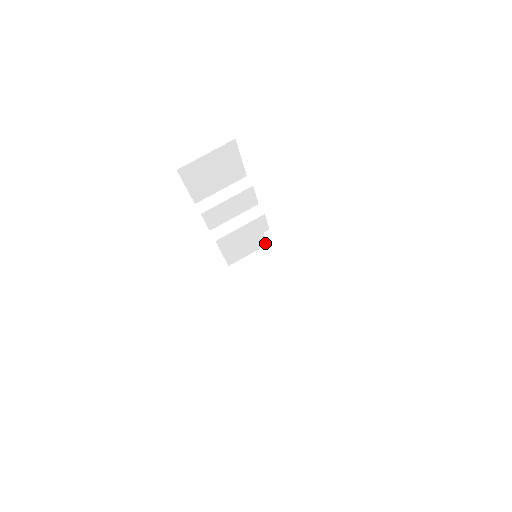
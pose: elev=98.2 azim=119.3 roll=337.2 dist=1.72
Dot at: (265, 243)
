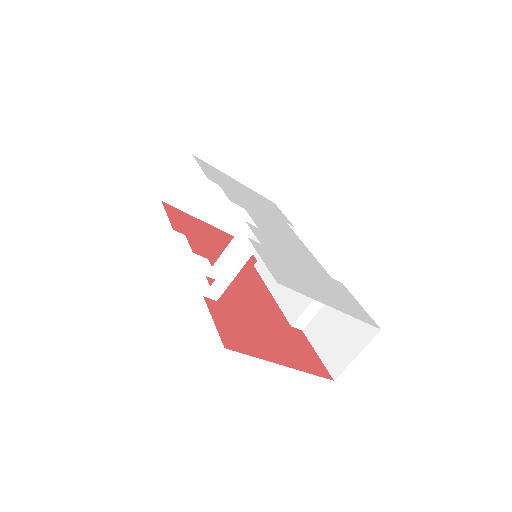
Dot at: occluded
